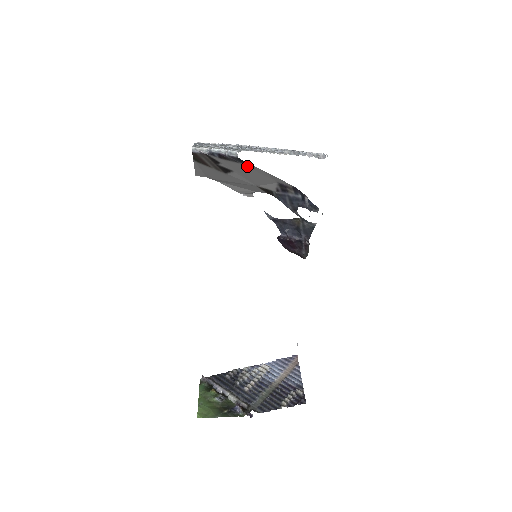
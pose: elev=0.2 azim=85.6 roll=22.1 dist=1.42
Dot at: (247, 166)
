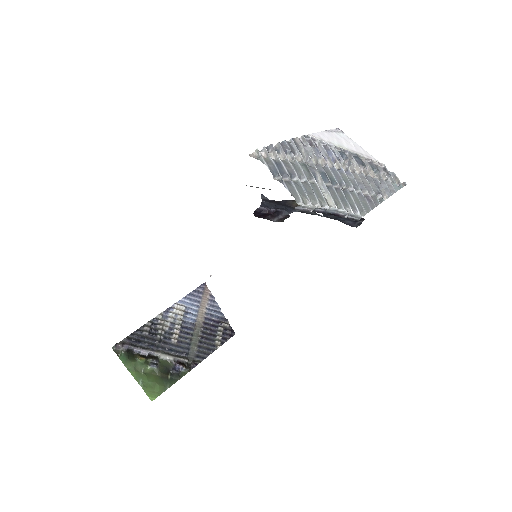
Dot at: occluded
